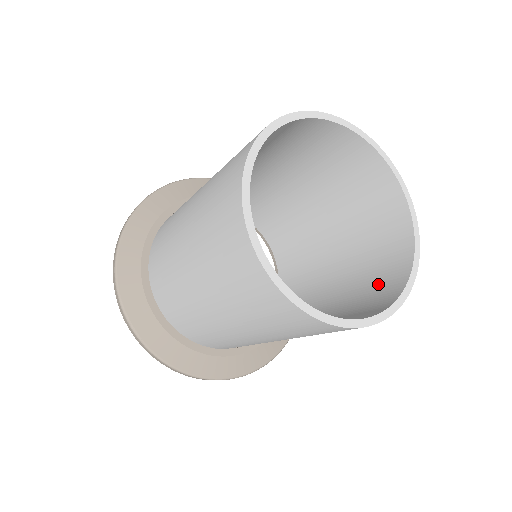
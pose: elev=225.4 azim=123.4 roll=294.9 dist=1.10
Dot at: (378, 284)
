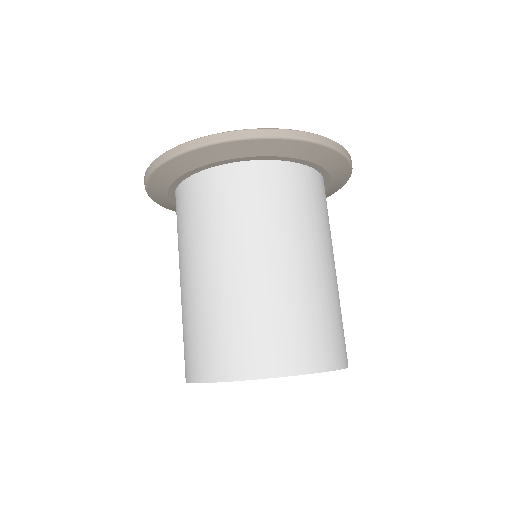
Dot at: occluded
